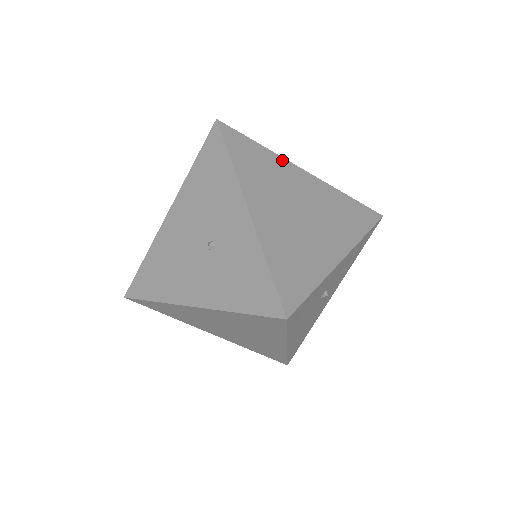
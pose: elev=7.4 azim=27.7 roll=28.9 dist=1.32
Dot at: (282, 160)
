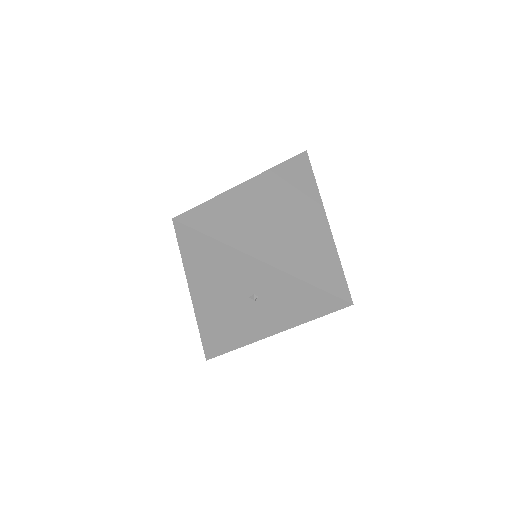
Dot at: (231, 193)
